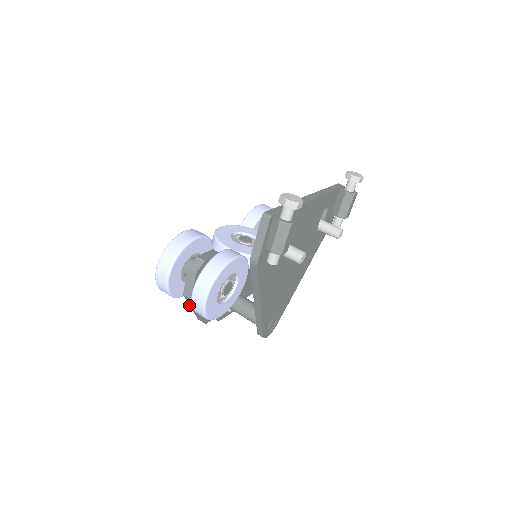
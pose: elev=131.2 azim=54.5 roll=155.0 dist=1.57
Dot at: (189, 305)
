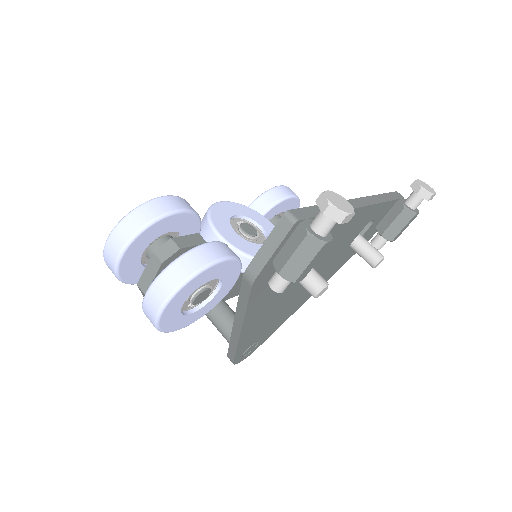
Dot at: occluded
